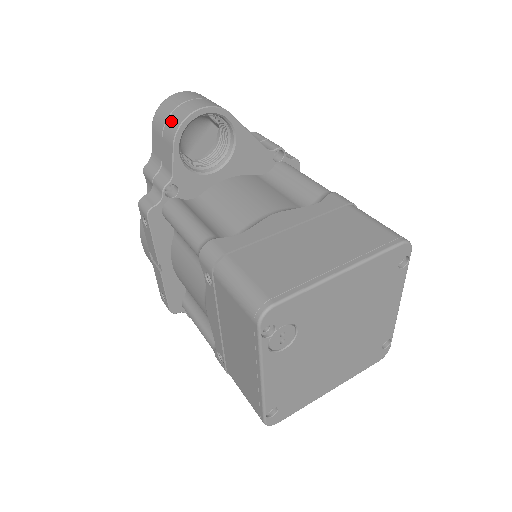
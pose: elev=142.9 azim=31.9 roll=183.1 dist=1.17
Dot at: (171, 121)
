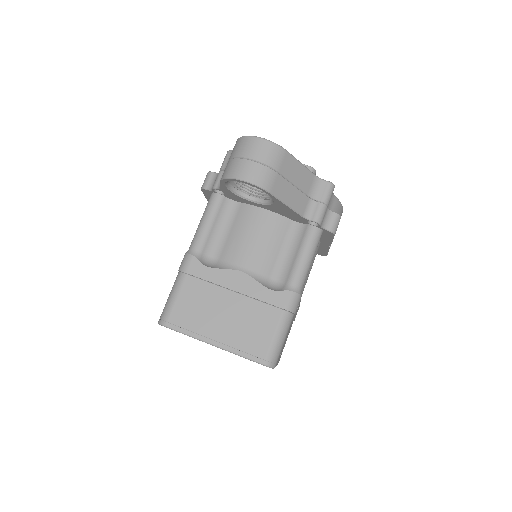
Dot at: (230, 165)
